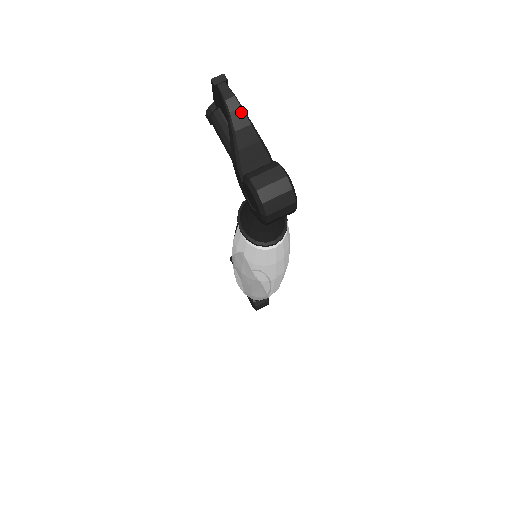
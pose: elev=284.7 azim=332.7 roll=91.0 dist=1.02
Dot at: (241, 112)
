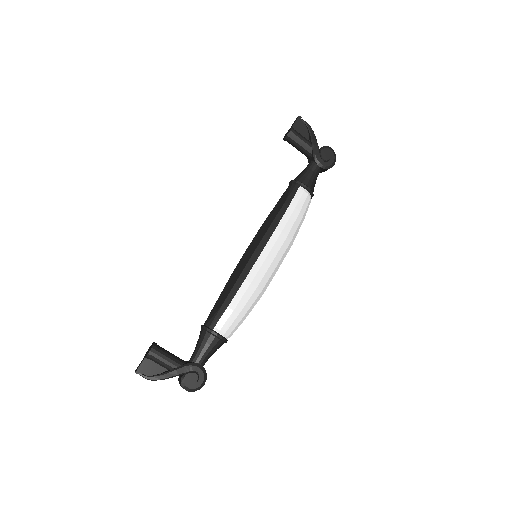
Dot at: (153, 380)
